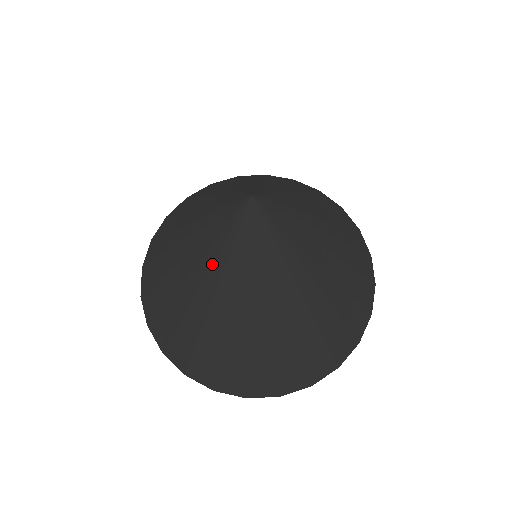
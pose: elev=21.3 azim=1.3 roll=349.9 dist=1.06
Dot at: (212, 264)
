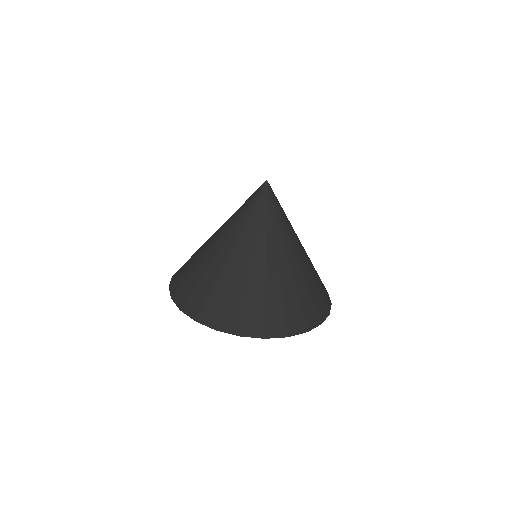
Dot at: (242, 228)
